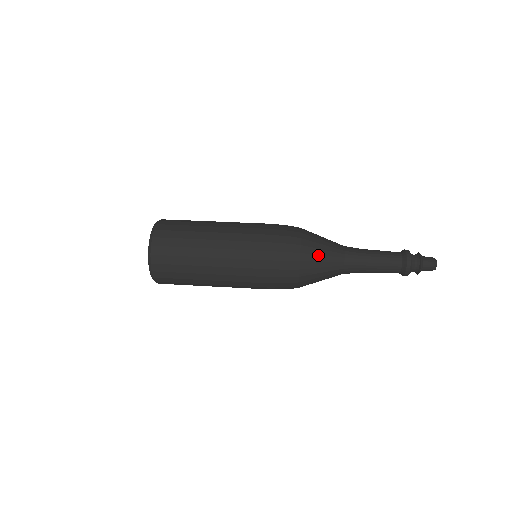
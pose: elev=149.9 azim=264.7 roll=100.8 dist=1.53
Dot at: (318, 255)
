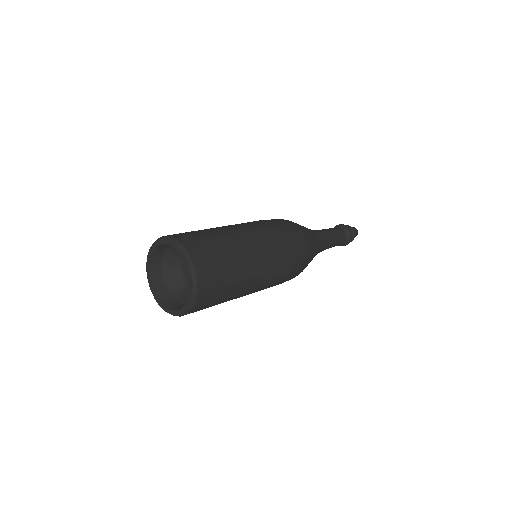
Dot at: (314, 249)
